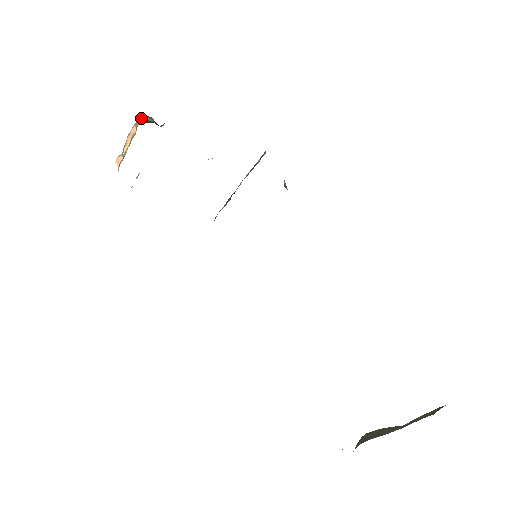
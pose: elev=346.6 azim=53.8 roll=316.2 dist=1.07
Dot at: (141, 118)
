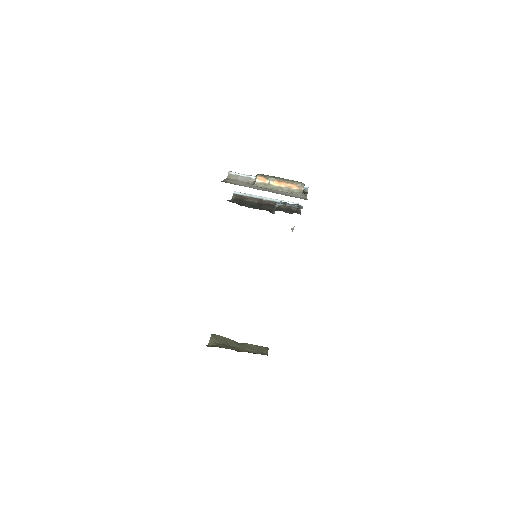
Dot at: occluded
